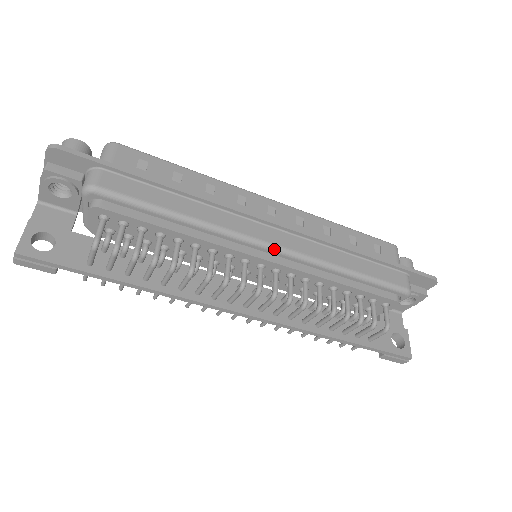
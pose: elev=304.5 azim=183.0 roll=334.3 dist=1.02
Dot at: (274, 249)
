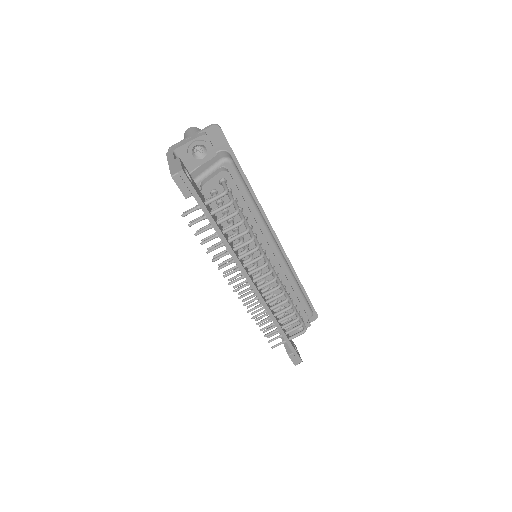
Dot at: (279, 251)
